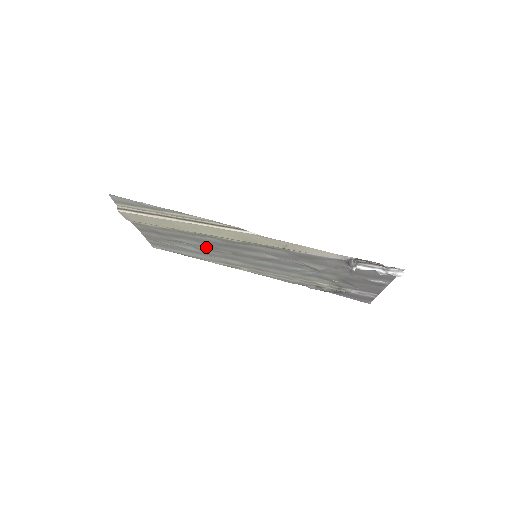
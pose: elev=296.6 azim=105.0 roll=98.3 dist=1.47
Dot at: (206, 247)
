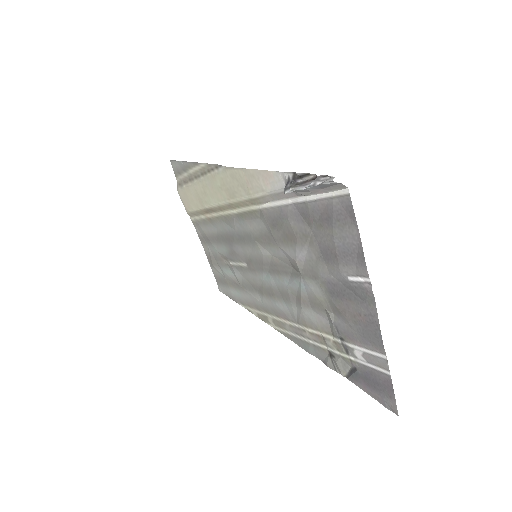
Dot at: (232, 258)
